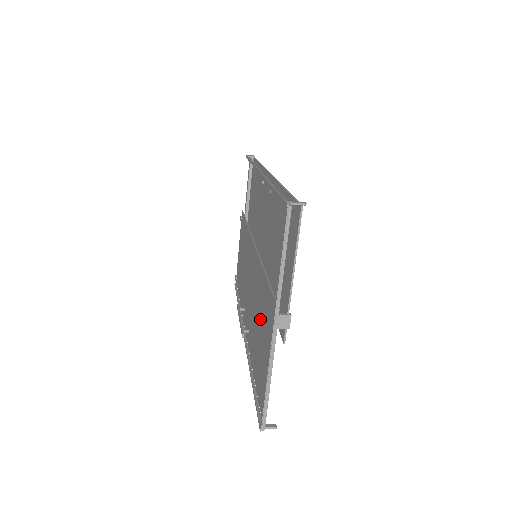
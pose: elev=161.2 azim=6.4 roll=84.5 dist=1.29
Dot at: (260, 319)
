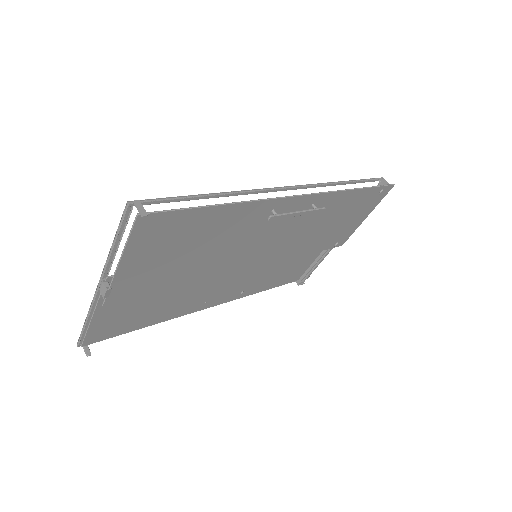
Dot at: occluded
